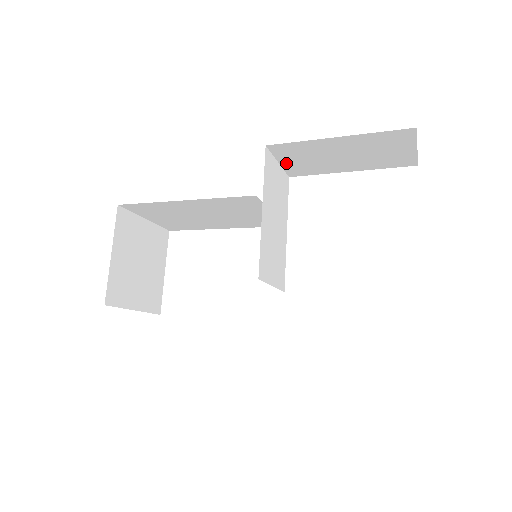
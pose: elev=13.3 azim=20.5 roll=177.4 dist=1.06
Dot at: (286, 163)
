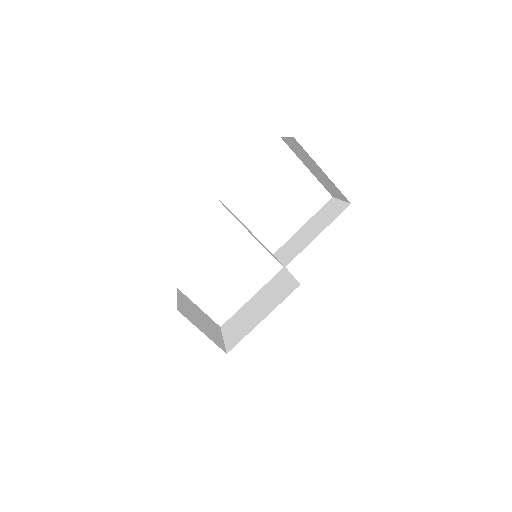
Dot at: occluded
